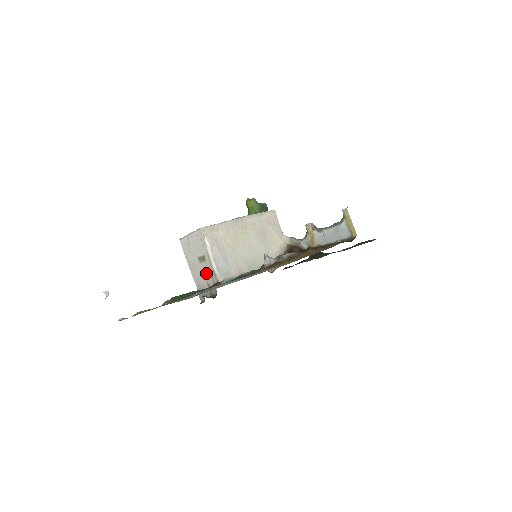
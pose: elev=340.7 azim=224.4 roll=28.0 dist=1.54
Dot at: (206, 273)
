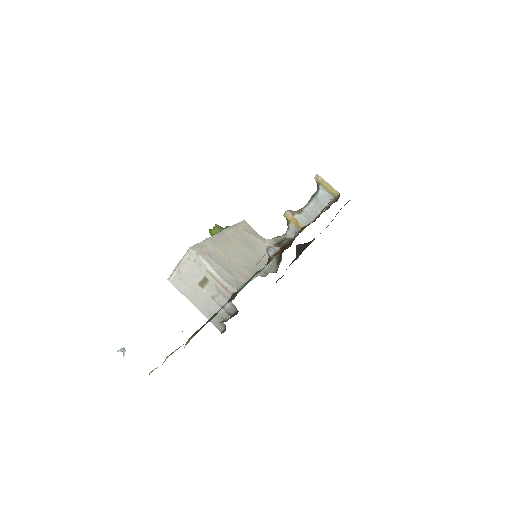
Dot at: (214, 295)
